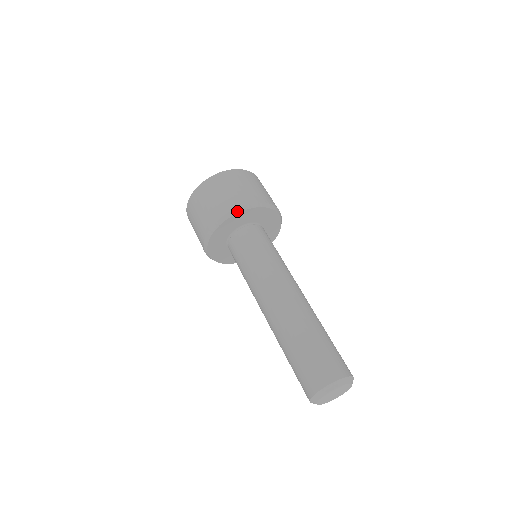
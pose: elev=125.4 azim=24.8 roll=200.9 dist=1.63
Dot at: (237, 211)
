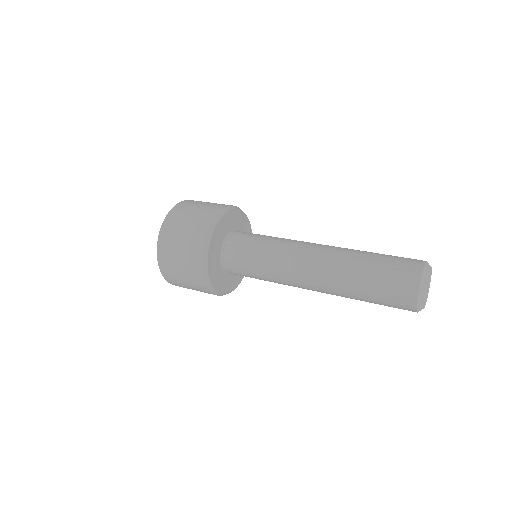
Dot at: (236, 207)
